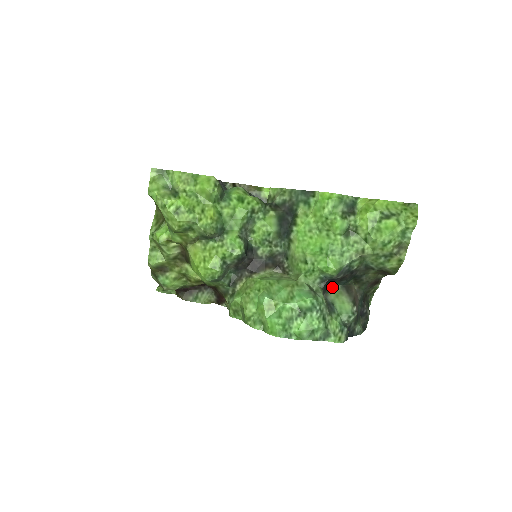
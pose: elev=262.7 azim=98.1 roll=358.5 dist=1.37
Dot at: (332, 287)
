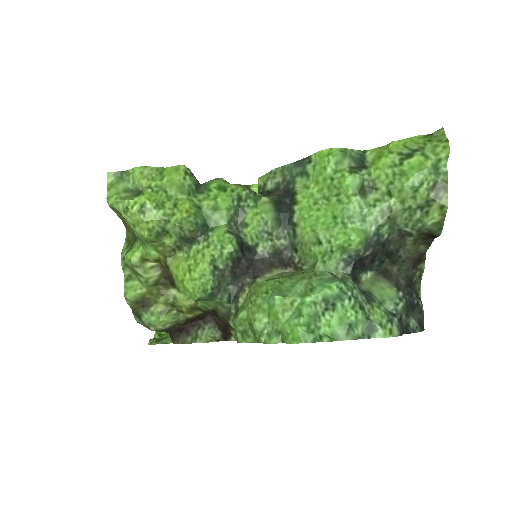
Dot at: (363, 275)
